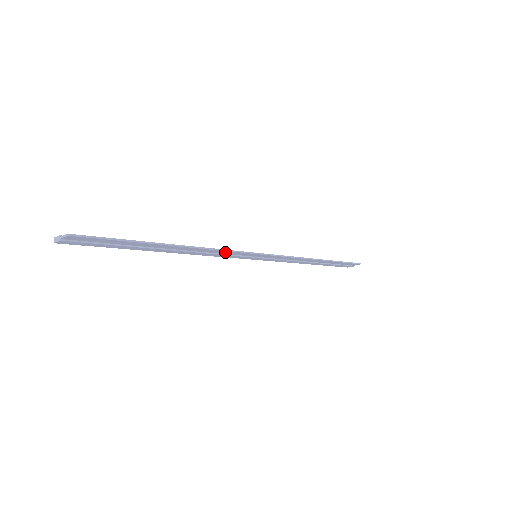
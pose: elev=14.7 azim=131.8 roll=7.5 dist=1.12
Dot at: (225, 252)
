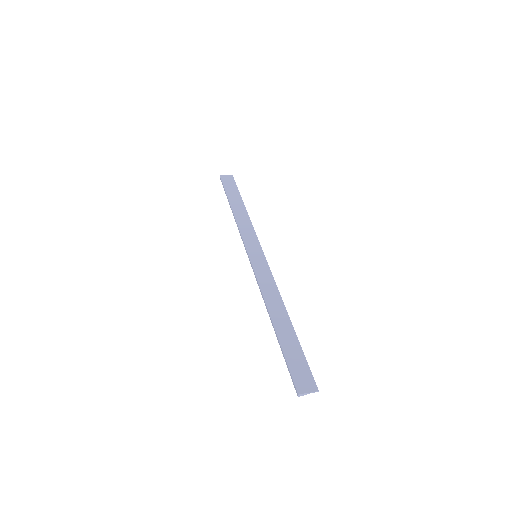
Dot at: (270, 282)
